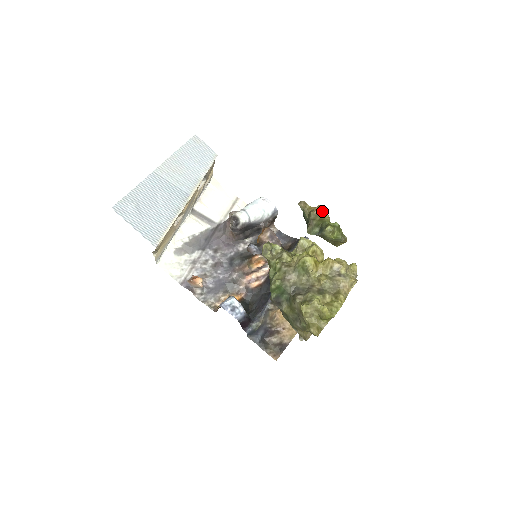
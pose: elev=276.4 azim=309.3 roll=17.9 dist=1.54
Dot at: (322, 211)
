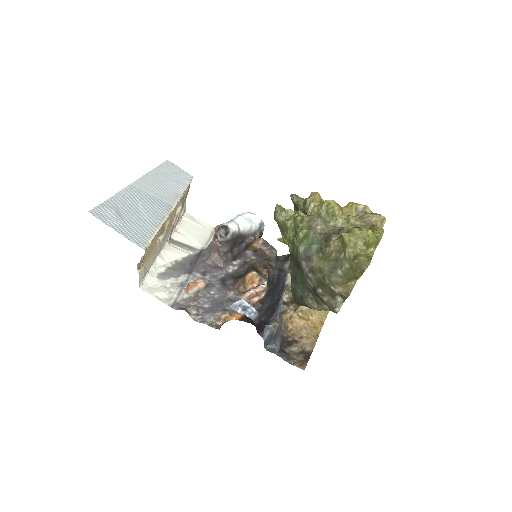
Dot at: (318, 195)
